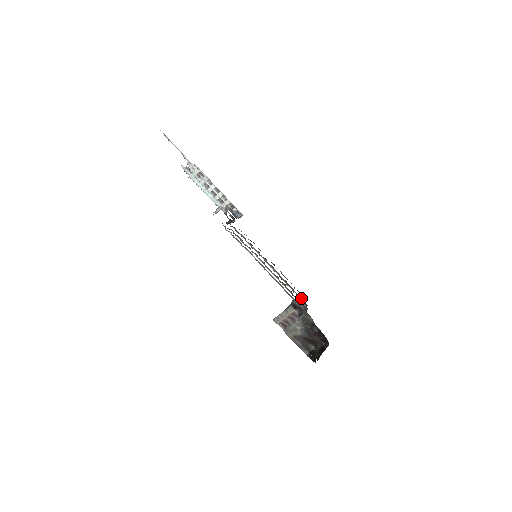
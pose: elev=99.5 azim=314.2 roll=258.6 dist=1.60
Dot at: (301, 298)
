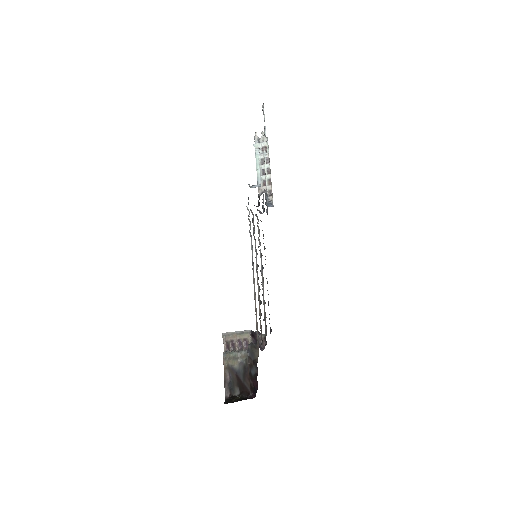
Dot at: occluded
